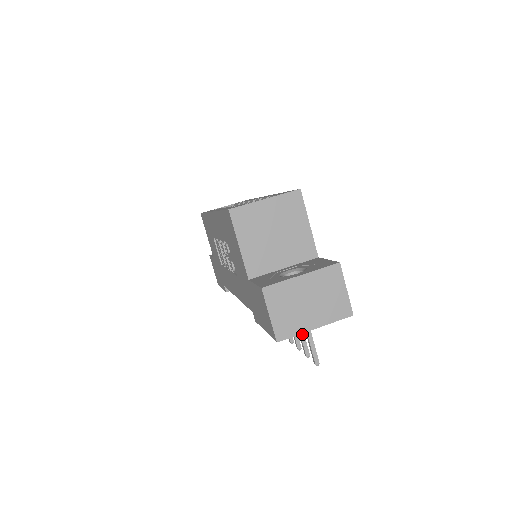
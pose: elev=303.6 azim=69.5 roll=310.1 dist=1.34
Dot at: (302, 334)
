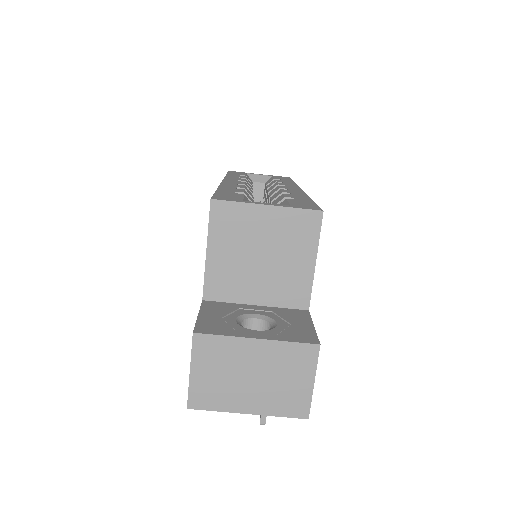
Dot at: occluded
